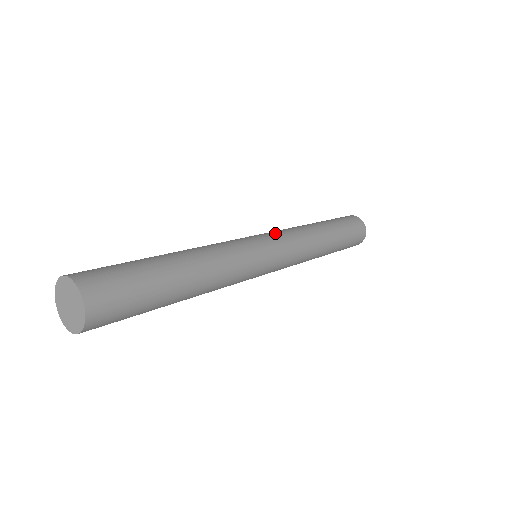
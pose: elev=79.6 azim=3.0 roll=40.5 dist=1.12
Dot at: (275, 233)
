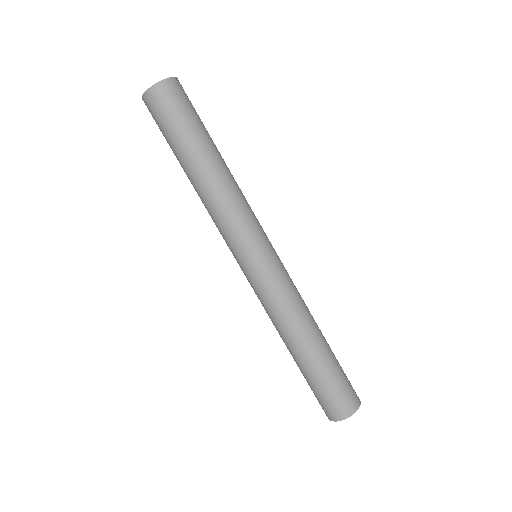
Dot at: occluded
